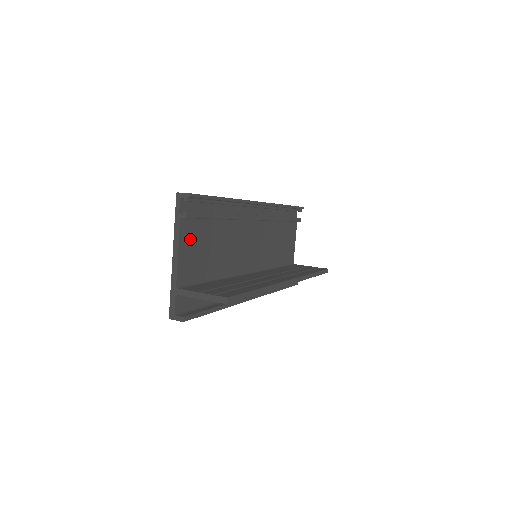
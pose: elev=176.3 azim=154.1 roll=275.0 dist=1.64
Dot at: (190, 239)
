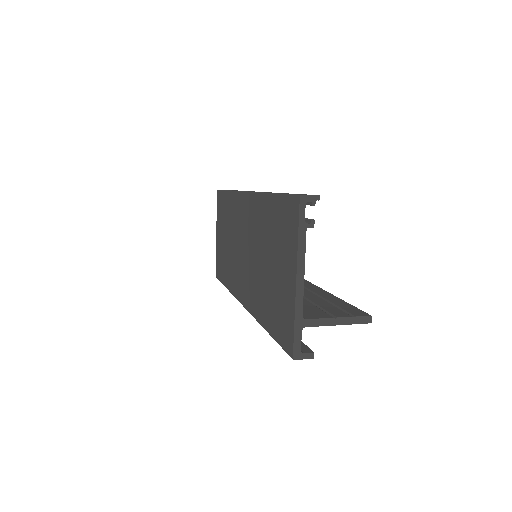
Dot at: occluded
